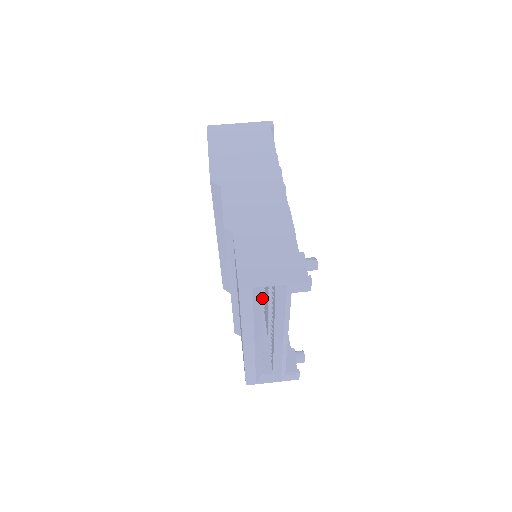
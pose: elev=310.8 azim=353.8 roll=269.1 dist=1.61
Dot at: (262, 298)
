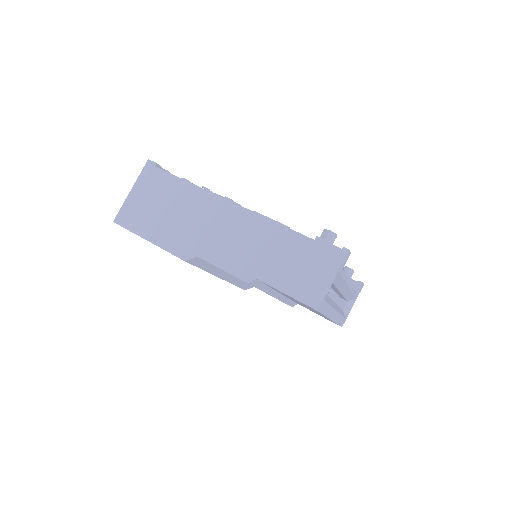
Dot at: occluded
